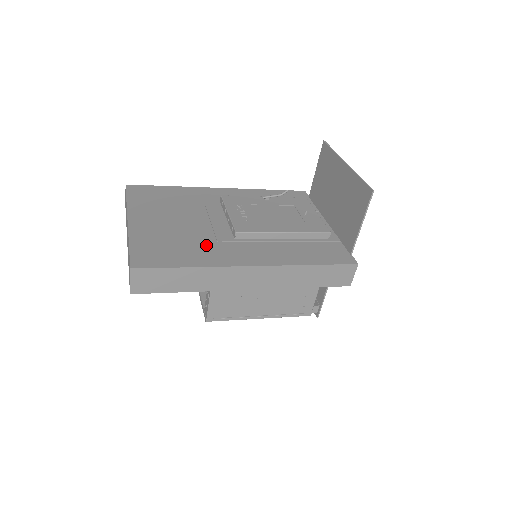
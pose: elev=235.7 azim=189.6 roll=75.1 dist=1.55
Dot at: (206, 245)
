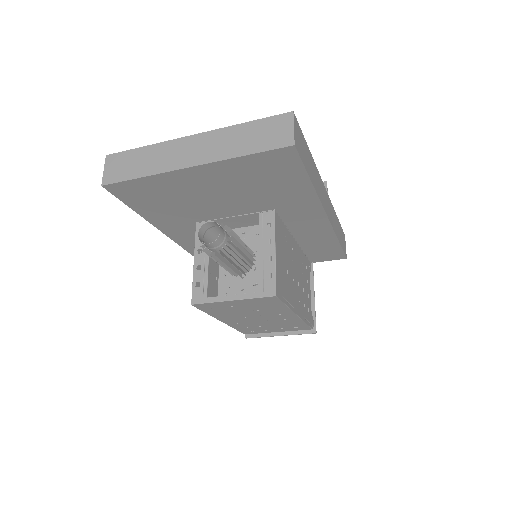
Dot at: occluded
